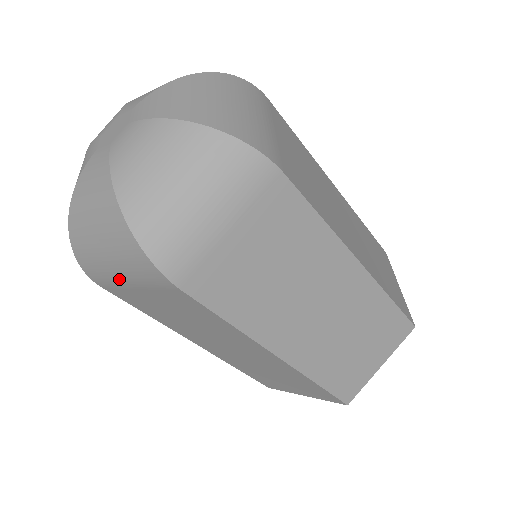
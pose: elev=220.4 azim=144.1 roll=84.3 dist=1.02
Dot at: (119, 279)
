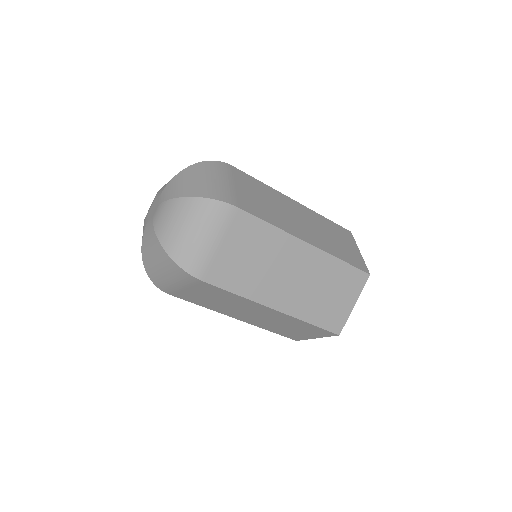
Dot at: occluded
